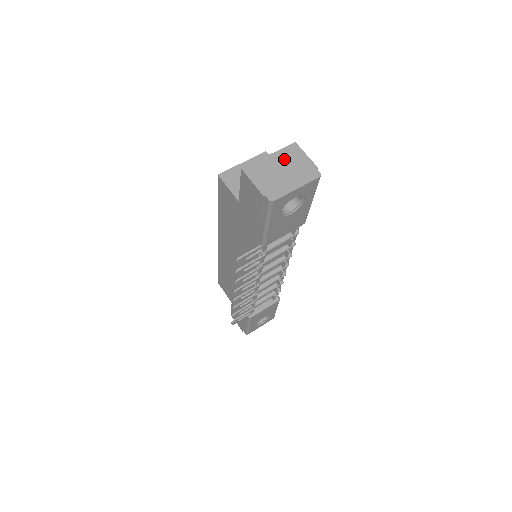
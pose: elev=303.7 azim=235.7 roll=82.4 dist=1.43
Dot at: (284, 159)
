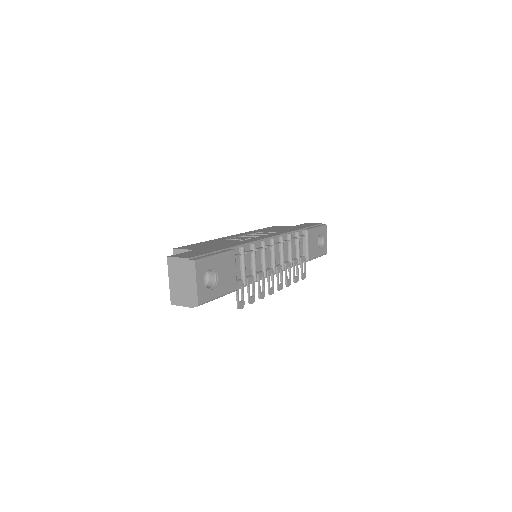
Dot at: (175, 274)
